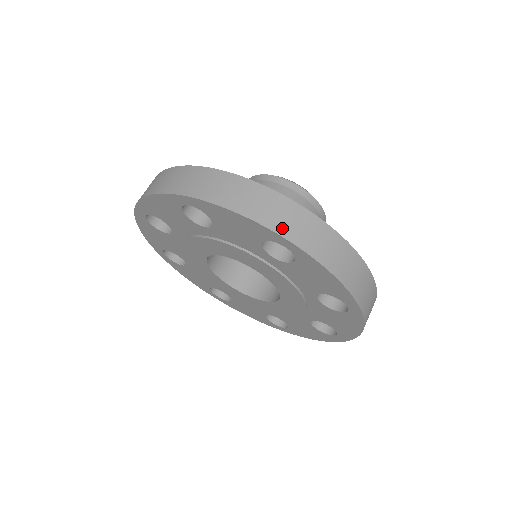
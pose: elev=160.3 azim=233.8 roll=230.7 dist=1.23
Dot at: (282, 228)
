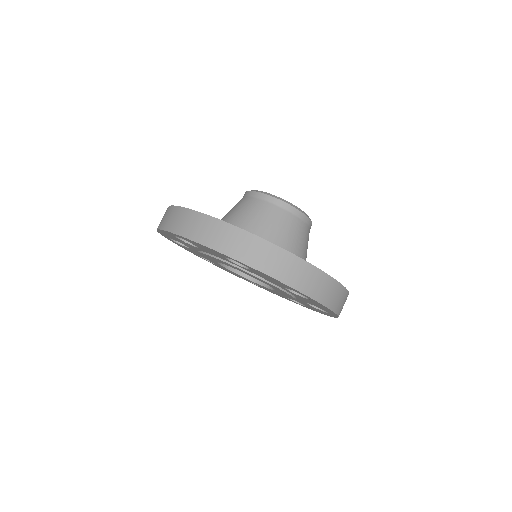
Dot at: (310, 291)
